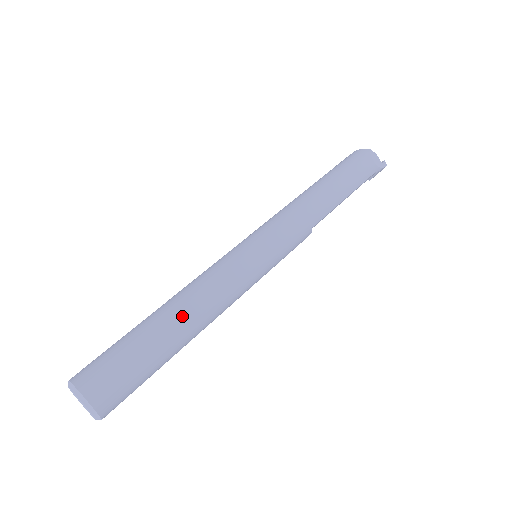
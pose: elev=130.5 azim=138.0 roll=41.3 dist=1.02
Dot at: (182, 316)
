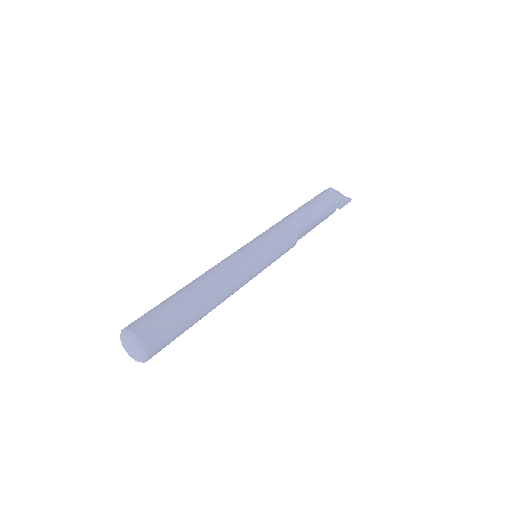
Dot at: (201, 284)
